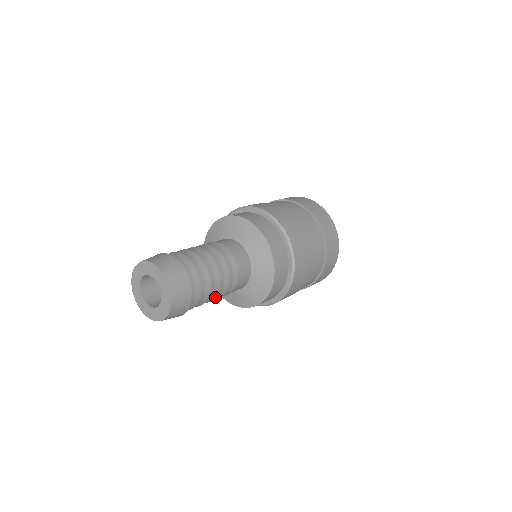
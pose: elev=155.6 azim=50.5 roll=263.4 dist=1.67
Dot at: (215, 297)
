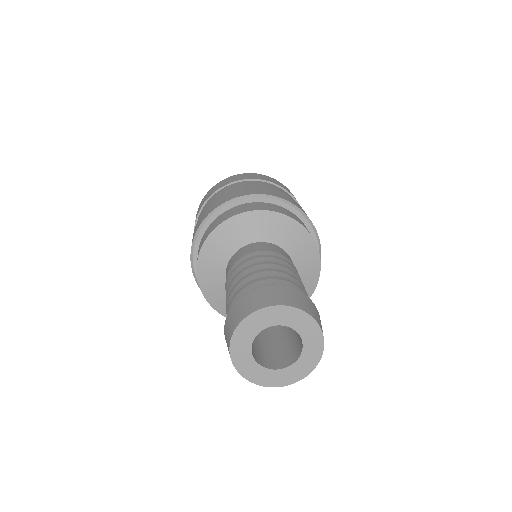
Dot at: occluded
